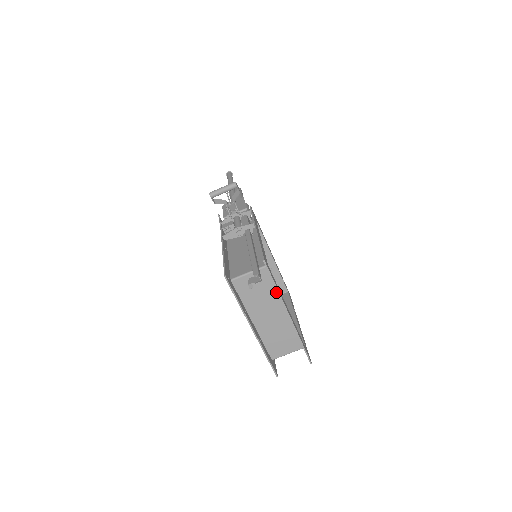
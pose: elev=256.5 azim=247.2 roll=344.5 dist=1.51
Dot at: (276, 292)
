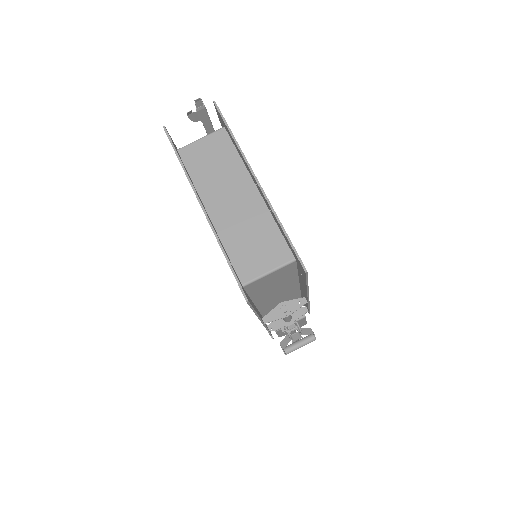
Dot at: (240, 163)
